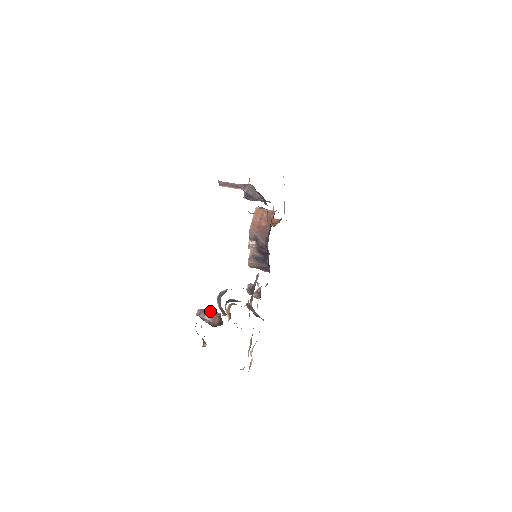
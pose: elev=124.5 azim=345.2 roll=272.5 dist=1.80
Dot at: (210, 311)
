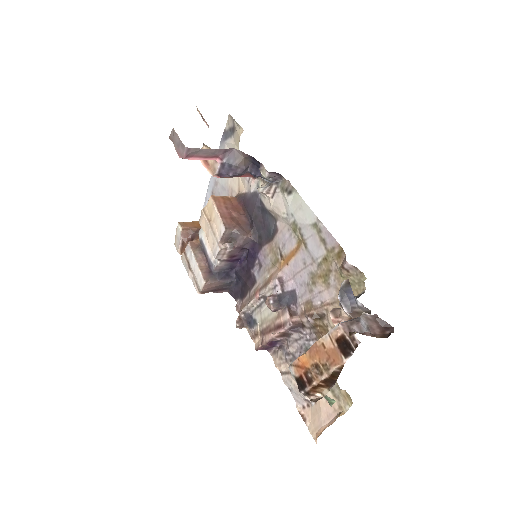
Dot at: (359, 318)
